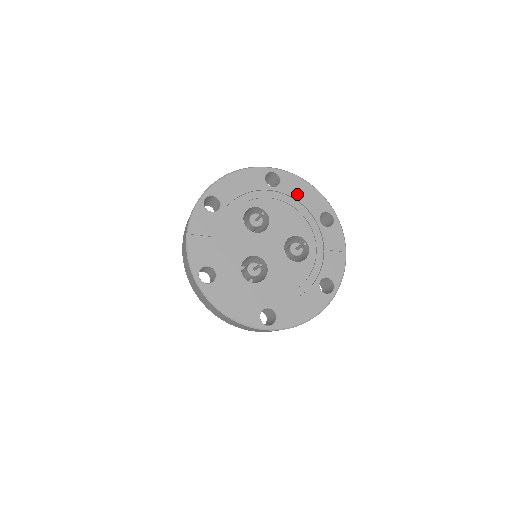
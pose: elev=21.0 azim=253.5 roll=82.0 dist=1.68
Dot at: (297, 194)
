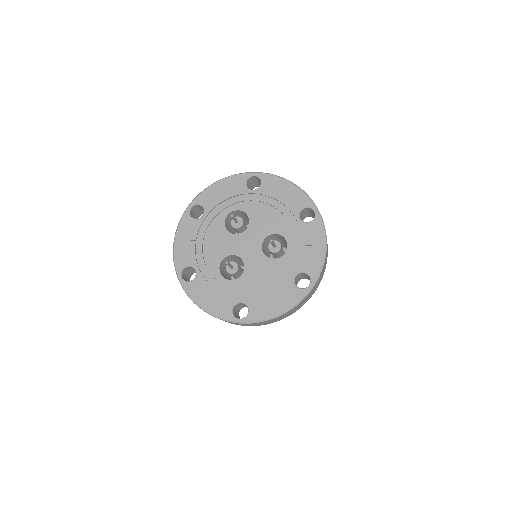
Dot at: (277, 194)
